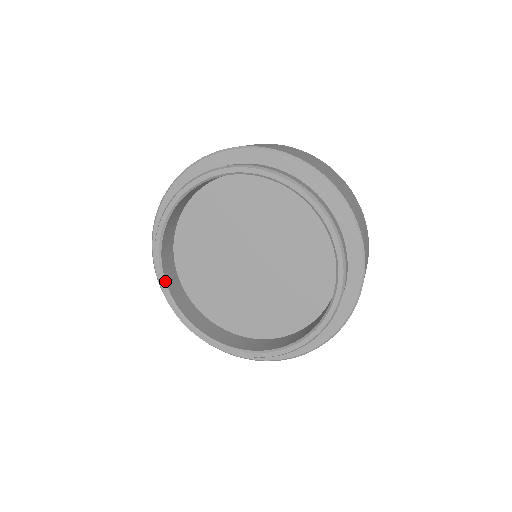
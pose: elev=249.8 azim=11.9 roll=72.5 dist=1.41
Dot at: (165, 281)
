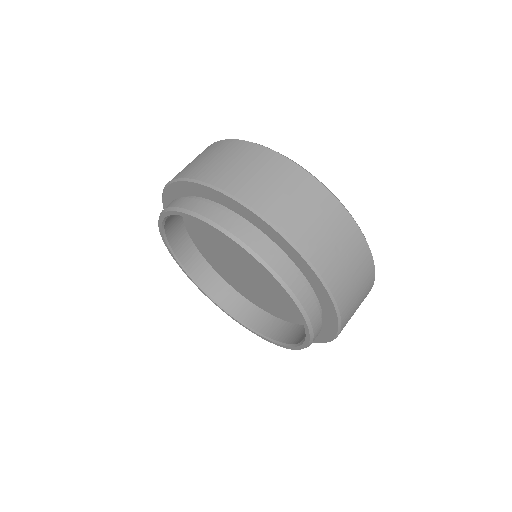
Dot at: (211, 297)
